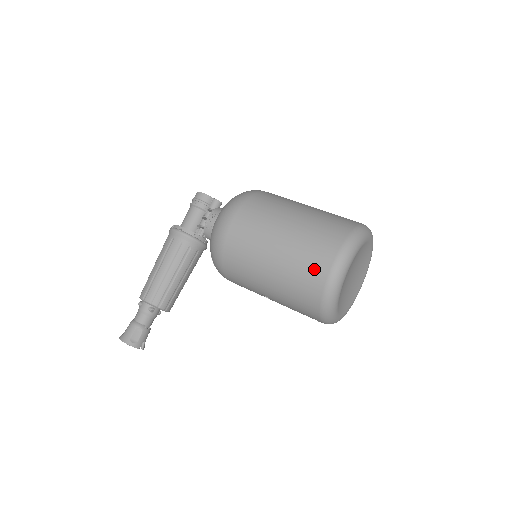
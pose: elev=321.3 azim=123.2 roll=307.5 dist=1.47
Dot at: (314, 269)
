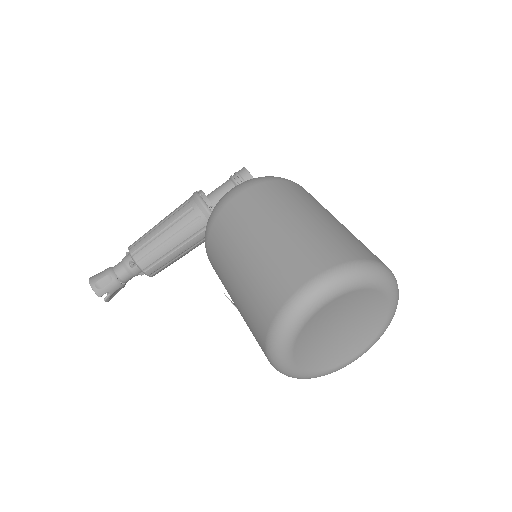
Dot at: (279, 284)
